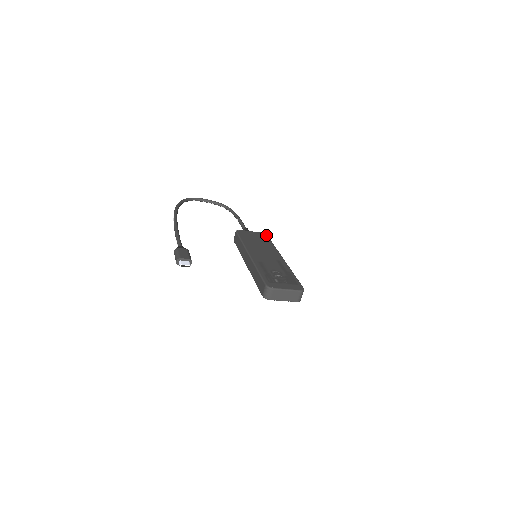
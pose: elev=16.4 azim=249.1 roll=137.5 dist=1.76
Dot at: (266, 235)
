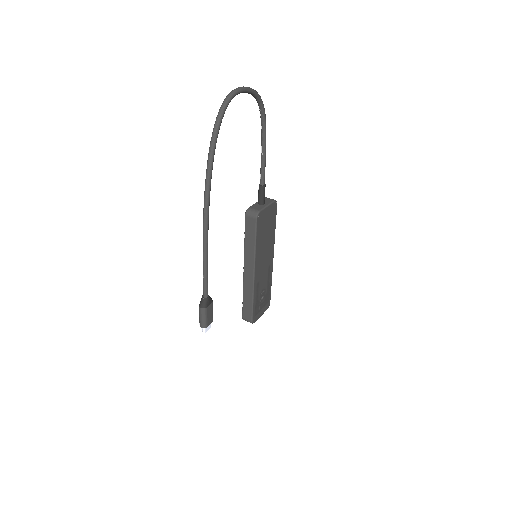
Dot at: occluded
